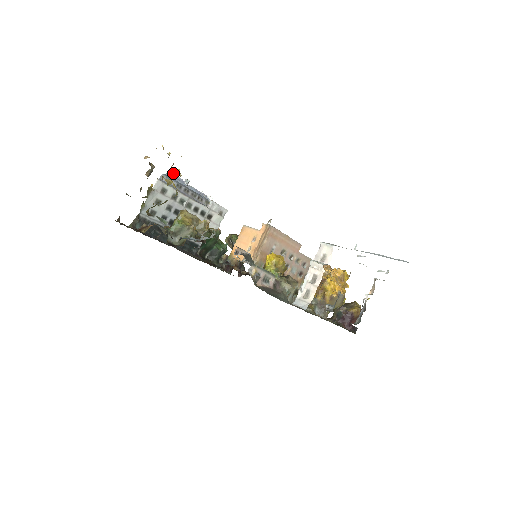
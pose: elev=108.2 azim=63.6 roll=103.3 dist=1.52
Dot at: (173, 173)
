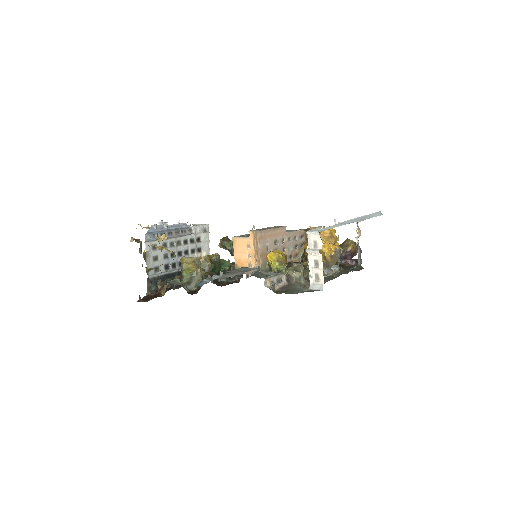
Dot at: occluded
